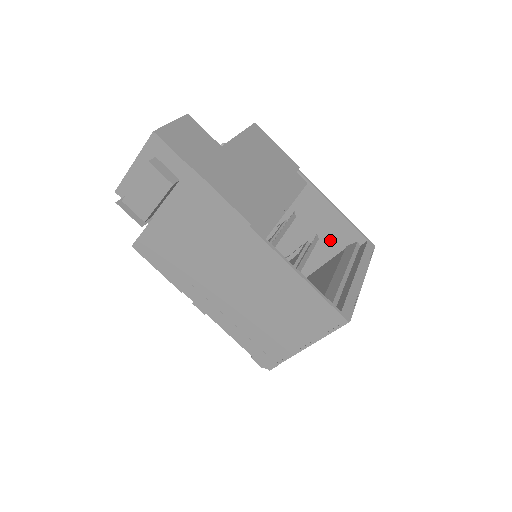
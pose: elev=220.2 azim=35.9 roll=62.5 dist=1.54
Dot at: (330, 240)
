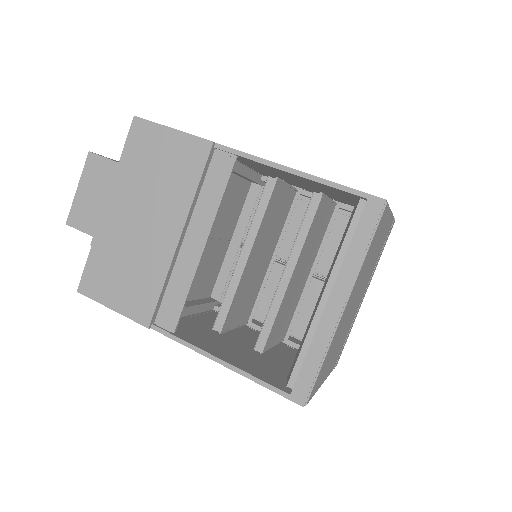
Dot at: (336, 193)
